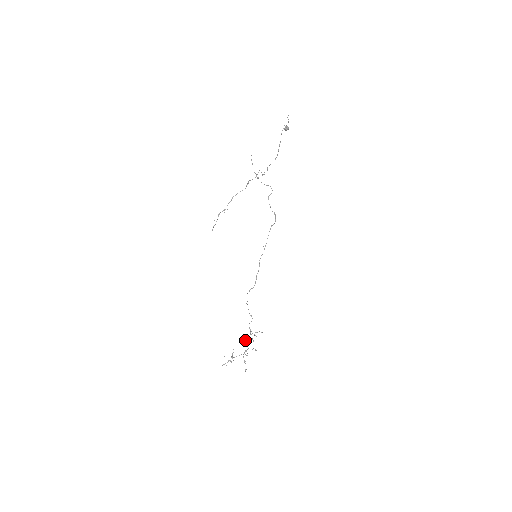
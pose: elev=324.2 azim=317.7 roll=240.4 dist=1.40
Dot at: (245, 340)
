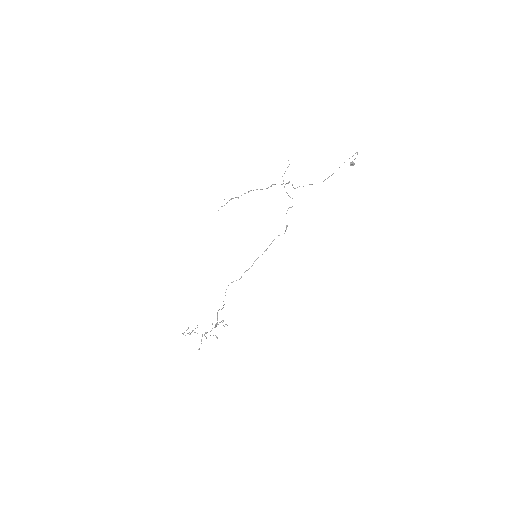
Dot at: (212, 324)
